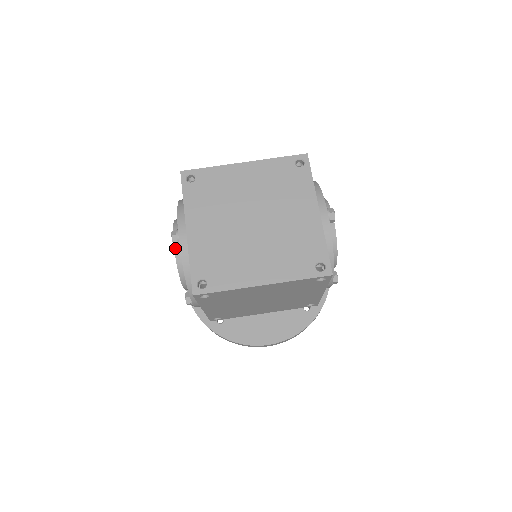
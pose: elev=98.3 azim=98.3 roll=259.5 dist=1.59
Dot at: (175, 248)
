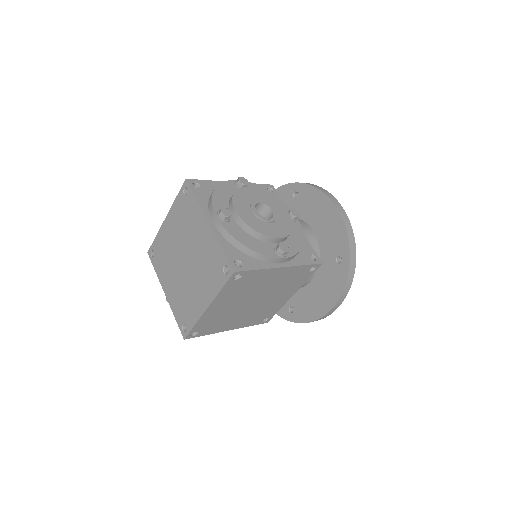
Dot at: occluded
